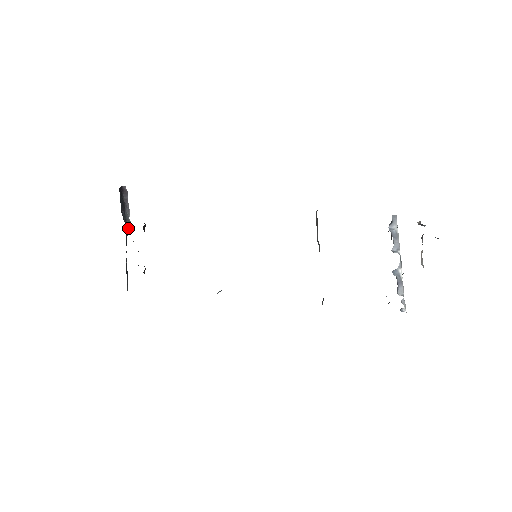
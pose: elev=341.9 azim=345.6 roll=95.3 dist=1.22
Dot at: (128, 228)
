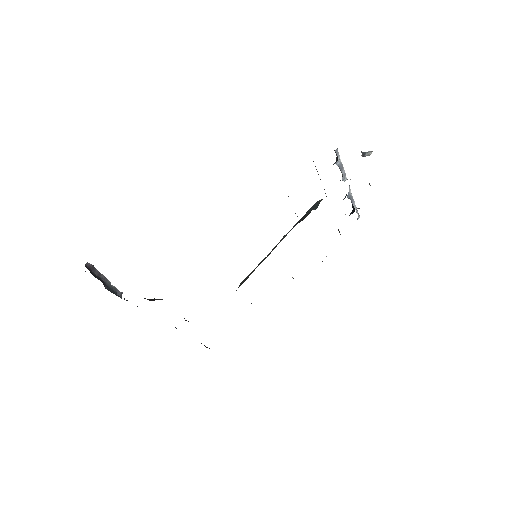
Dot at: (118, 294)
